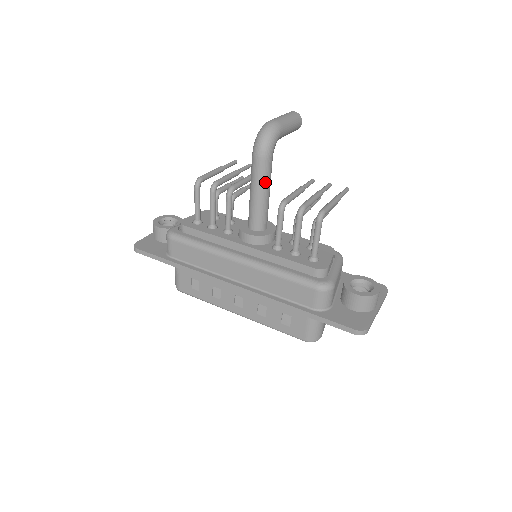
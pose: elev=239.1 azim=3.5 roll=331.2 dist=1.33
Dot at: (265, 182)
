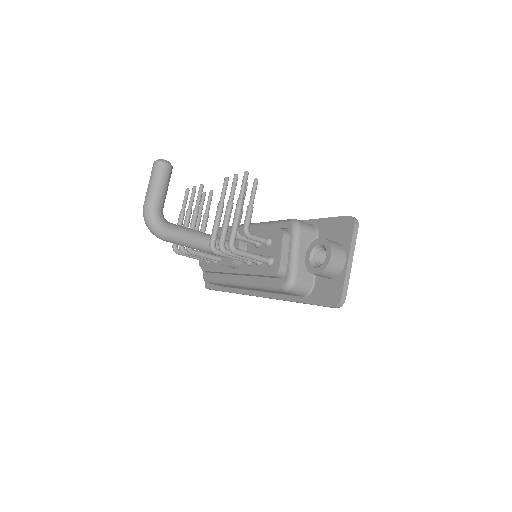
Dot at: (189, 242)
